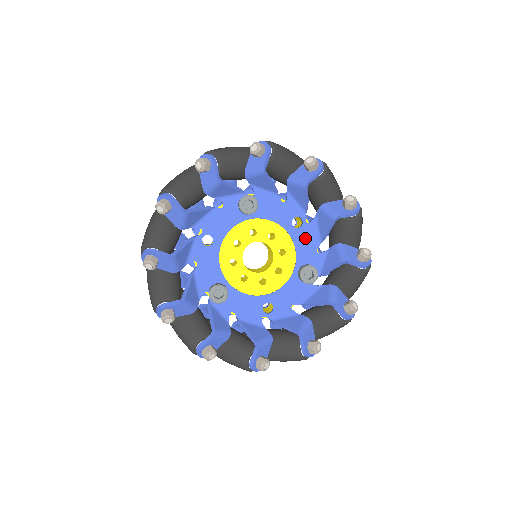
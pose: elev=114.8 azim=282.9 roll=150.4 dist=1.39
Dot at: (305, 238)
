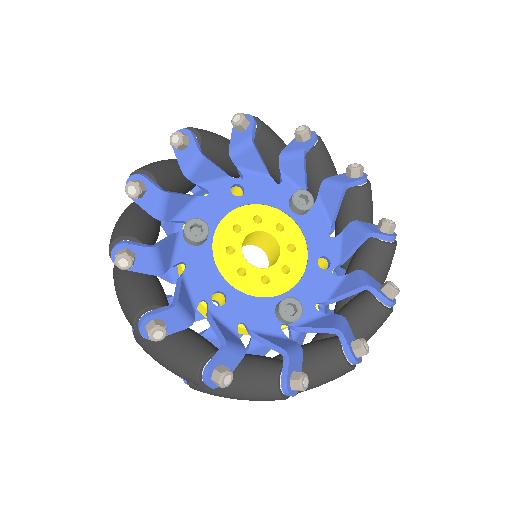
Dot at: (317, 282)
